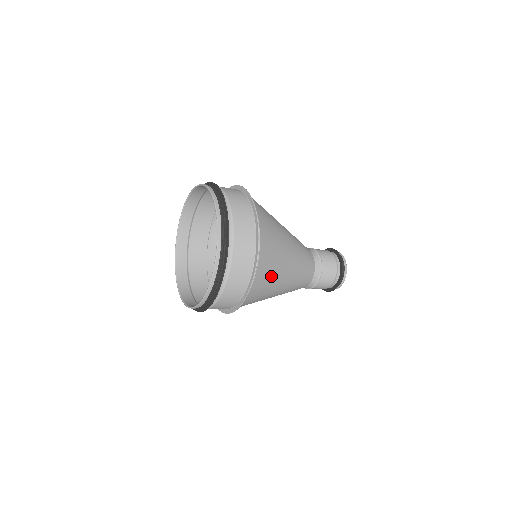
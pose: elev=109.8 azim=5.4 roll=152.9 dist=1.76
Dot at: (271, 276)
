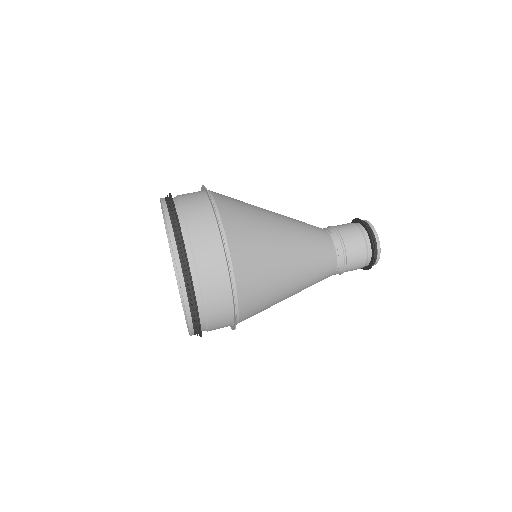
Dot at: (263, 272)
